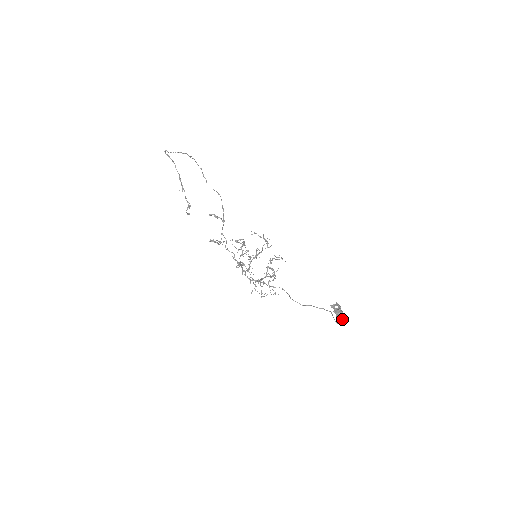
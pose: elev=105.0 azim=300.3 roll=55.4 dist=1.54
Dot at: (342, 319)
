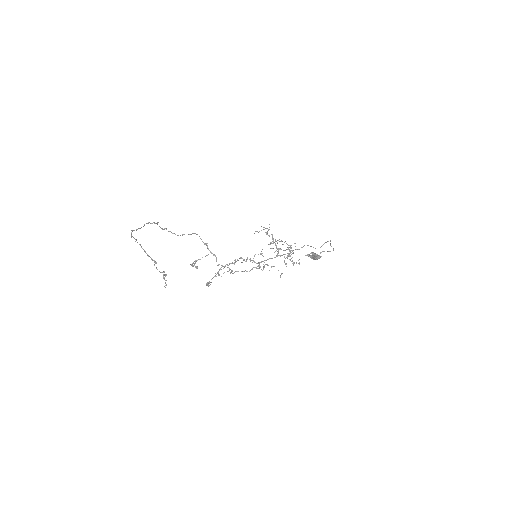
Dot at: (327, 251)
